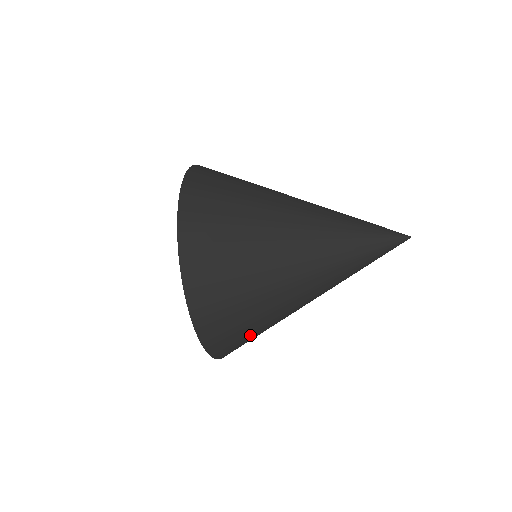
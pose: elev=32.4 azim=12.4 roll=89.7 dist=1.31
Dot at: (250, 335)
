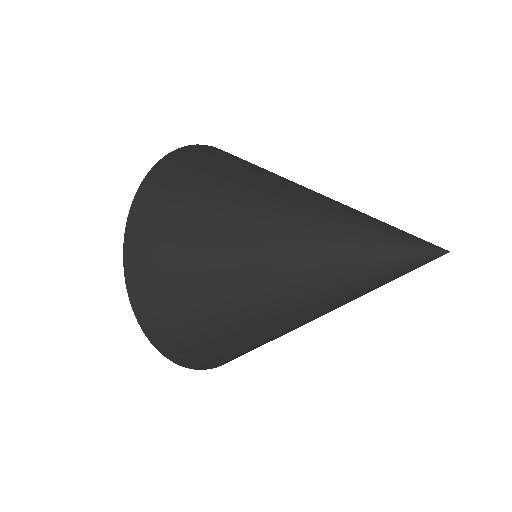
Dot at: (197, 325)
